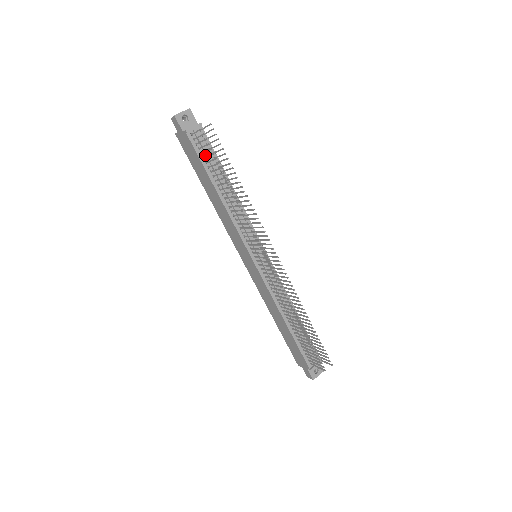
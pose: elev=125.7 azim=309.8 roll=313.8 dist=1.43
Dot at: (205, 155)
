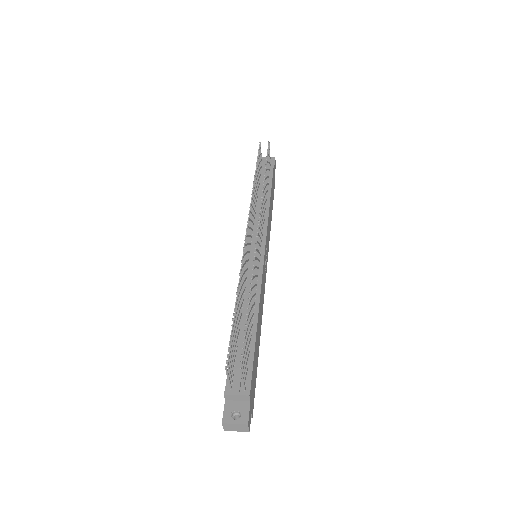
Dot at: (263, 176)
